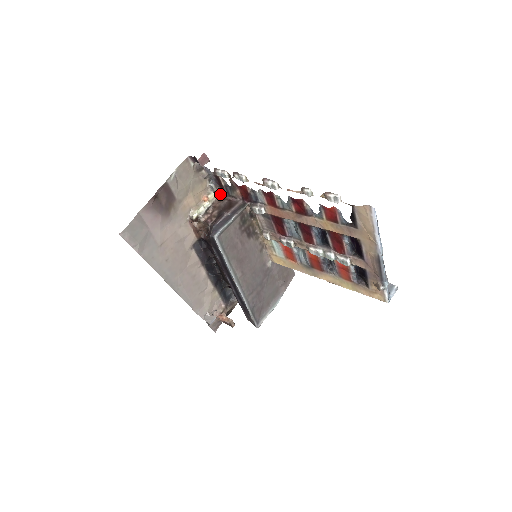
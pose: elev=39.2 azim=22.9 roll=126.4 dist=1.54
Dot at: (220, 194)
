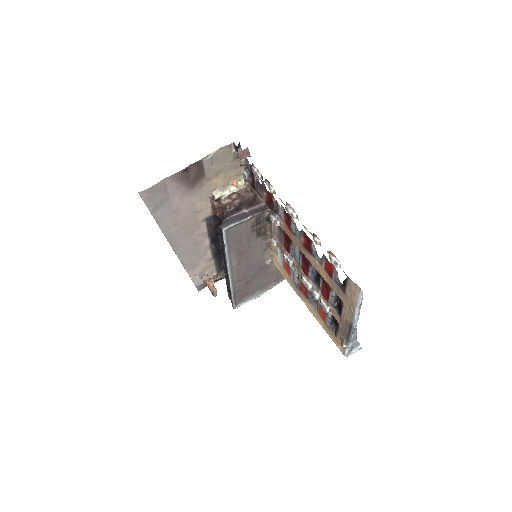
Dot at: (250, 184)
